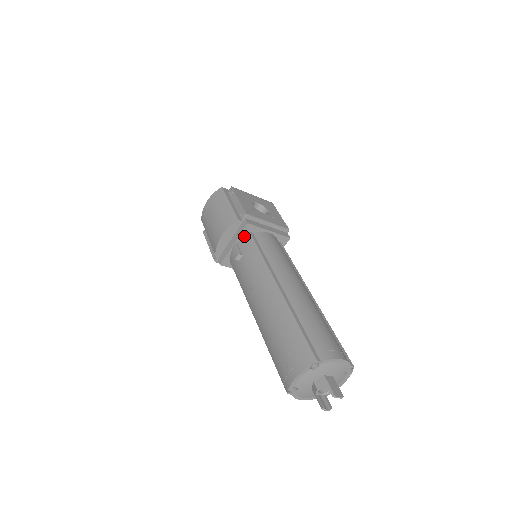
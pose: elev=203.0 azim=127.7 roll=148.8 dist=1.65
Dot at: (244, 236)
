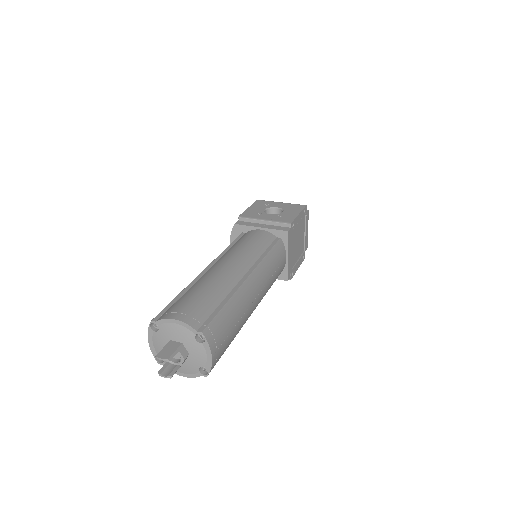
Dot at: occluded
